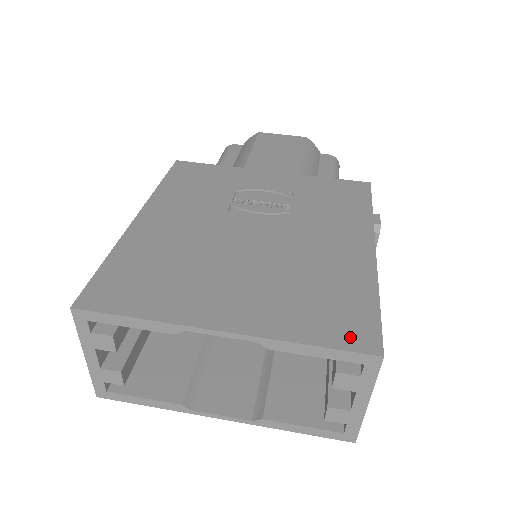
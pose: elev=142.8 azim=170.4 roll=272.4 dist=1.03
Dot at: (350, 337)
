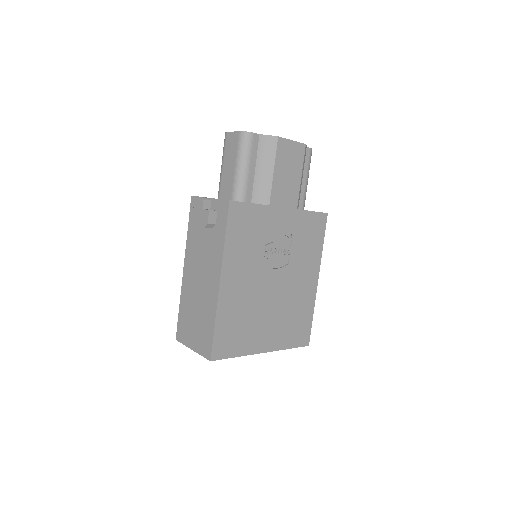
Dot at: (302, 340)
